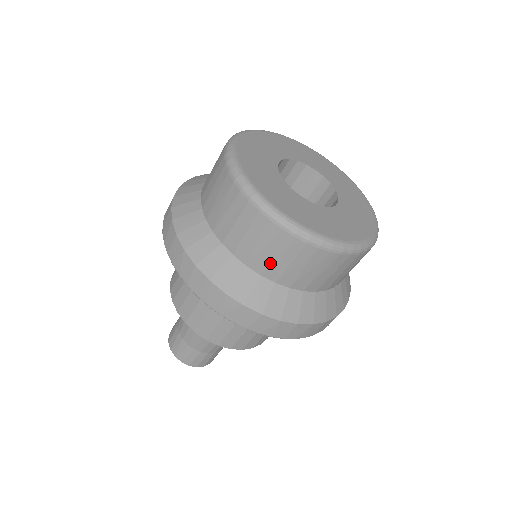
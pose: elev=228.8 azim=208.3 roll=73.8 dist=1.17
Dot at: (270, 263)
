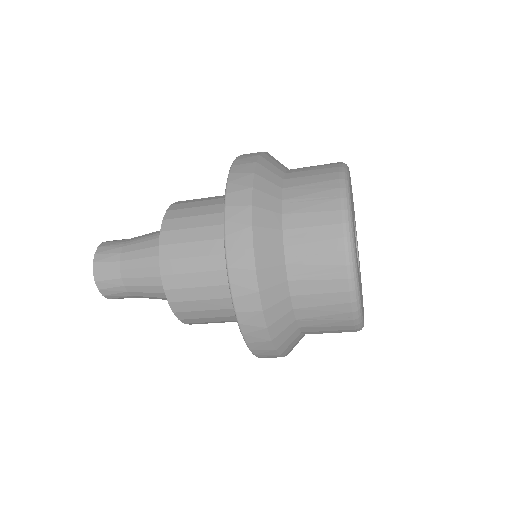
Dot at: occluded
